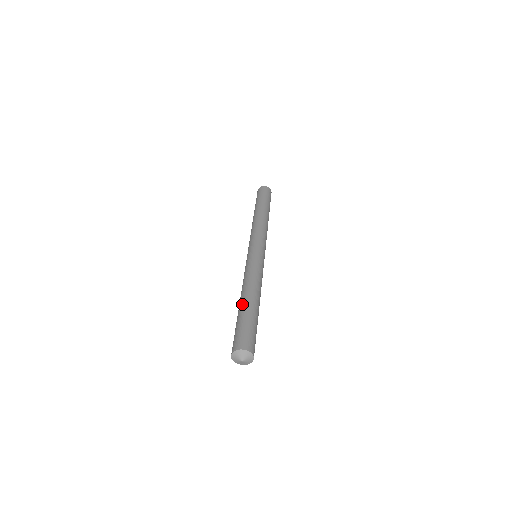
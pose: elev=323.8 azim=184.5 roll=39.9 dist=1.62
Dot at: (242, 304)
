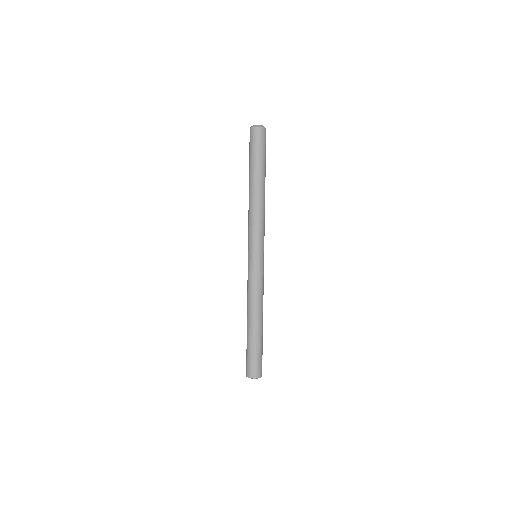
Dot at: (251, 331)
